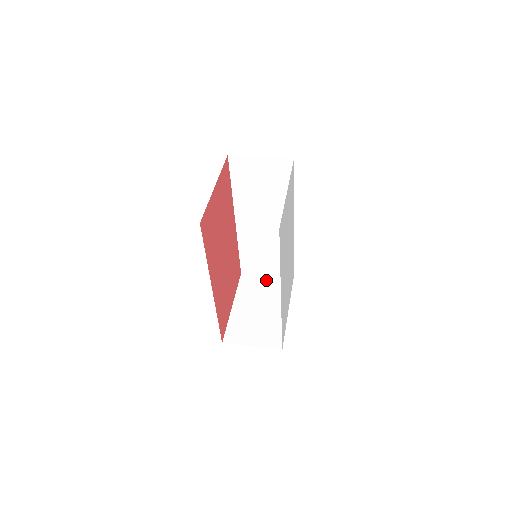
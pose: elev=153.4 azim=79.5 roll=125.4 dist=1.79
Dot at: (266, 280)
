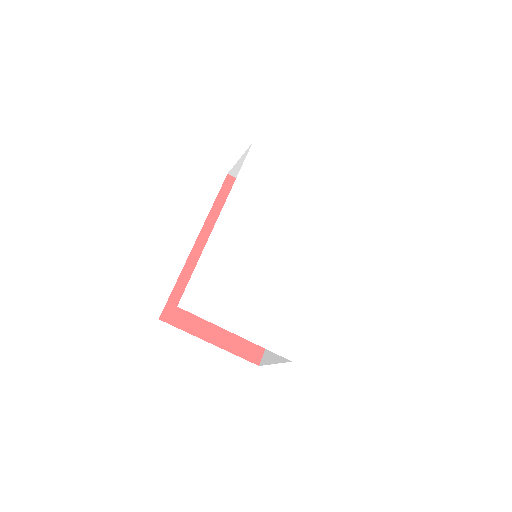
Dot at: occluded
